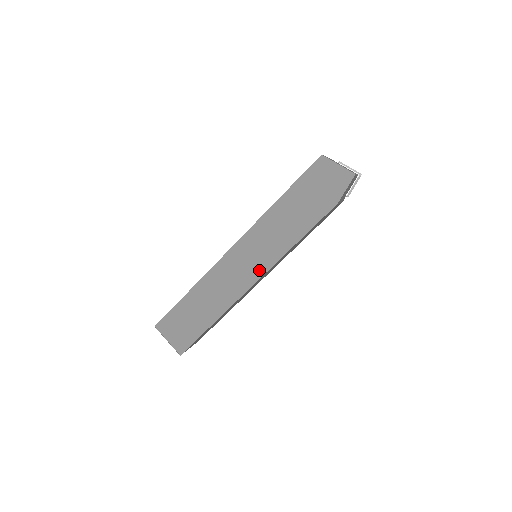
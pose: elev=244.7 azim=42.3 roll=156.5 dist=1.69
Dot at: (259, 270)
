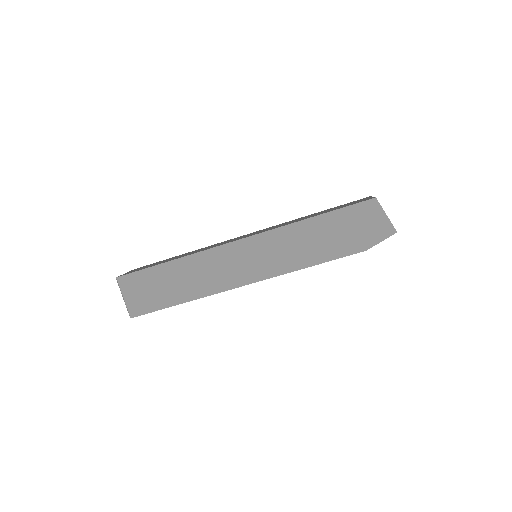
Dot at: (257, 274)
